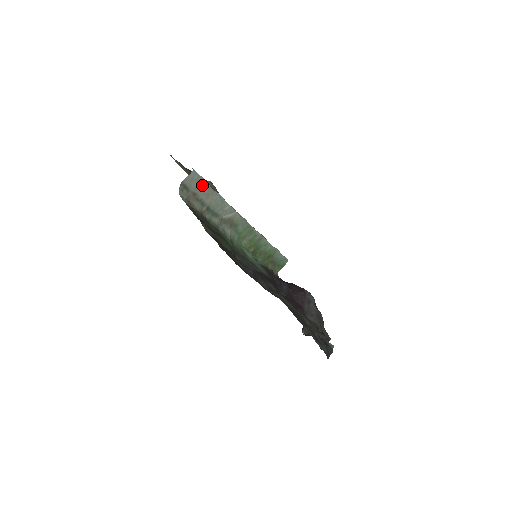
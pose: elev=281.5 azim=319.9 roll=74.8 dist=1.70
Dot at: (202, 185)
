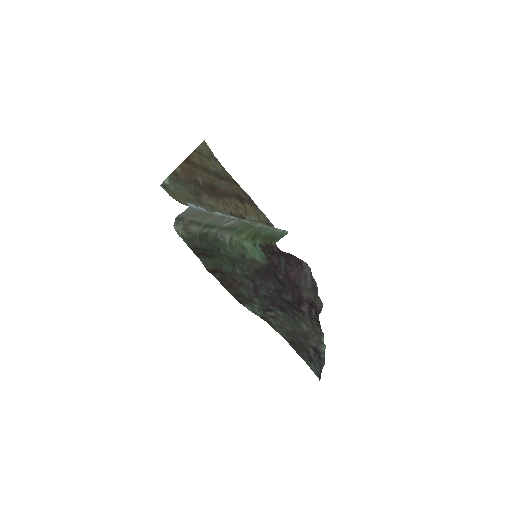
Dot at: (199, 213)
